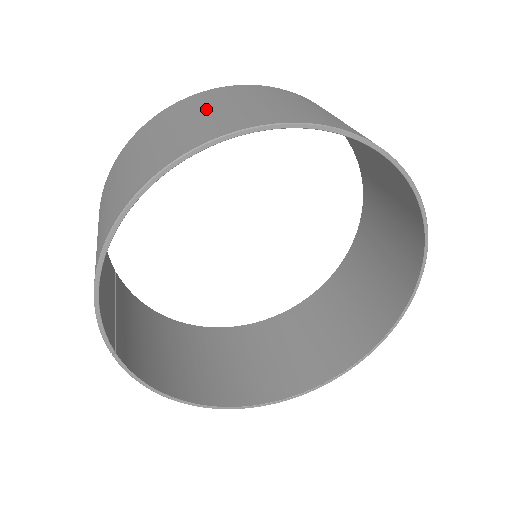
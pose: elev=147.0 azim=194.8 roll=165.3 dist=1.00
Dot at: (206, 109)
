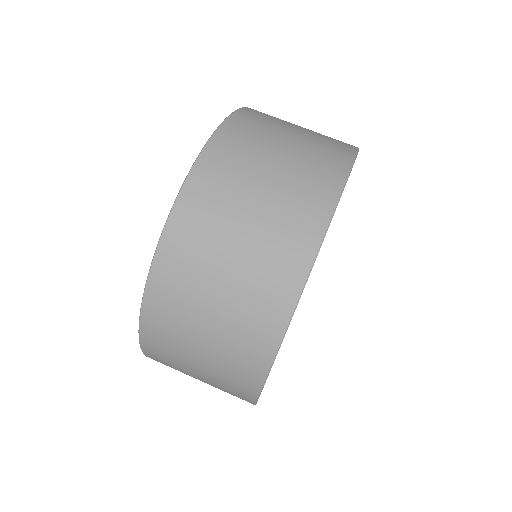
Dot at: (202, 319)
